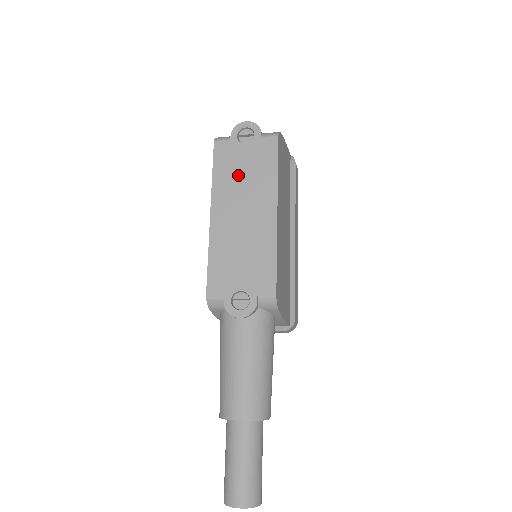
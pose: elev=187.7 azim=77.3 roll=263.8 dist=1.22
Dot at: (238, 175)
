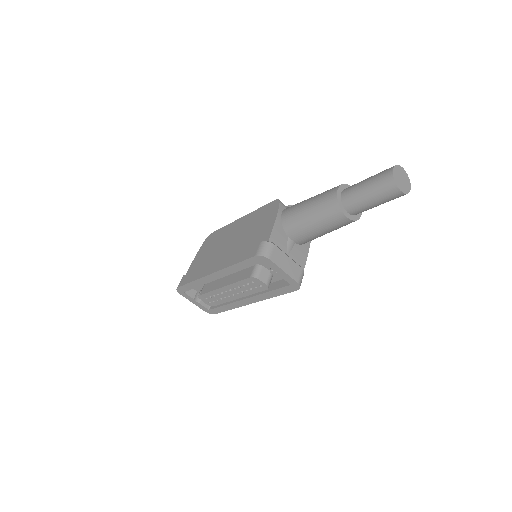
Dot at: occluded
